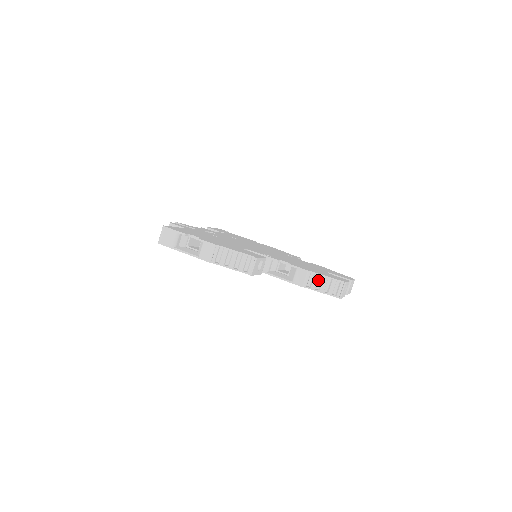
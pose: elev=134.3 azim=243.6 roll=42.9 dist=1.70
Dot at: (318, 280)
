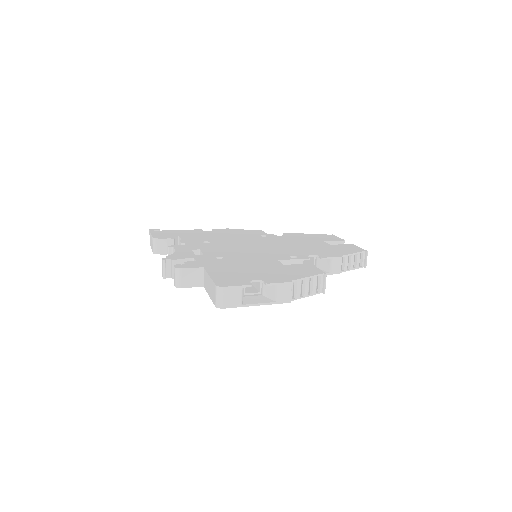
Dot at: occluded
